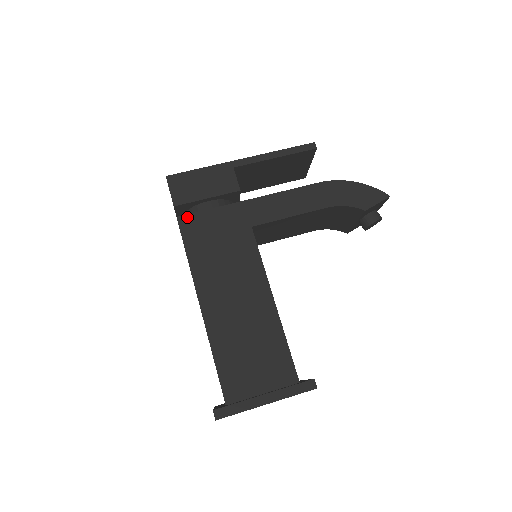
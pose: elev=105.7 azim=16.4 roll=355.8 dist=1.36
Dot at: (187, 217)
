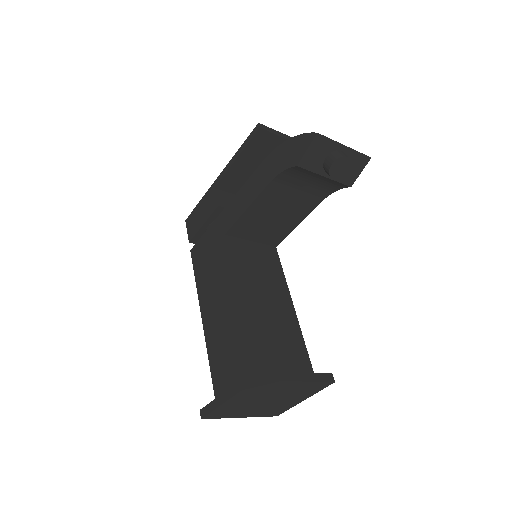
Dot at: (195, 247)
